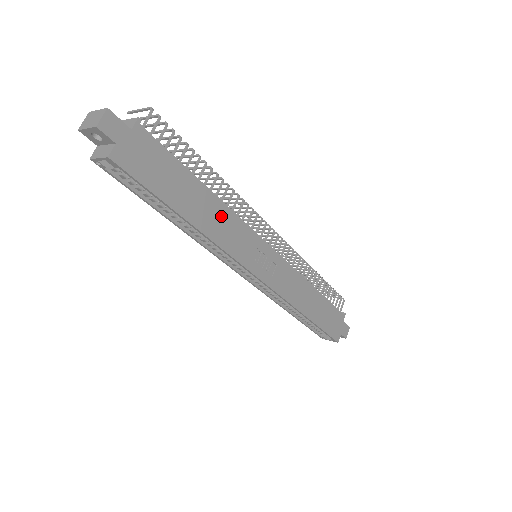
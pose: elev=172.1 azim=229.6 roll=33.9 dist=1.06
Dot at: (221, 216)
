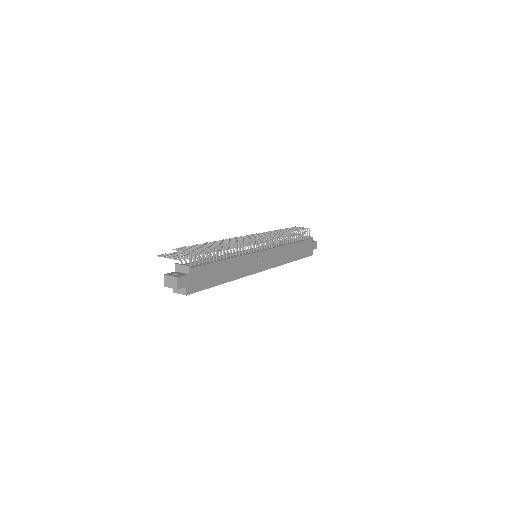
Dot at: (236, 264)
